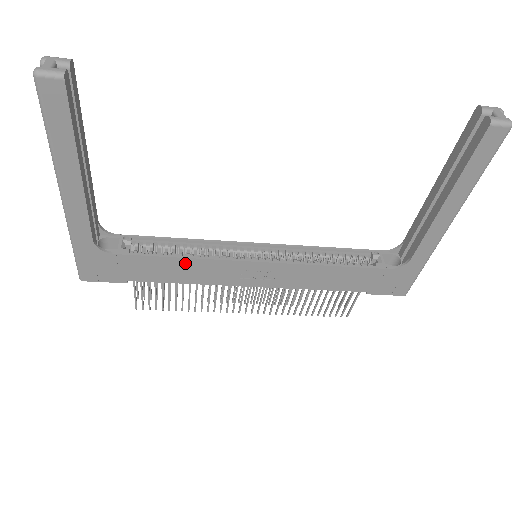
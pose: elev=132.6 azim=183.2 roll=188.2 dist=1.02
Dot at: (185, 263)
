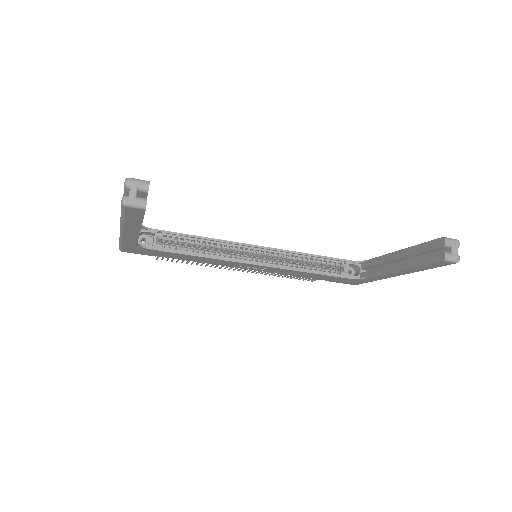
Dot at: (203, 258)
